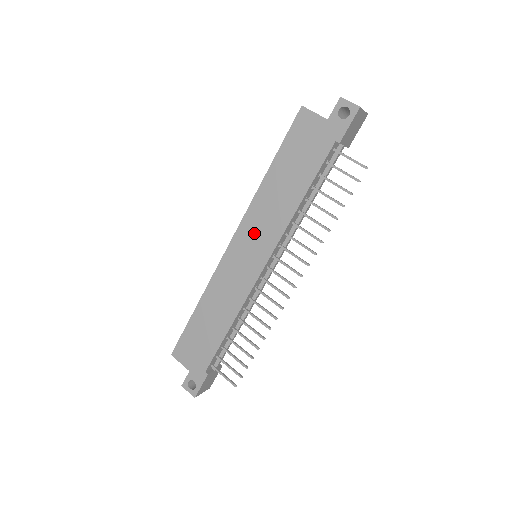
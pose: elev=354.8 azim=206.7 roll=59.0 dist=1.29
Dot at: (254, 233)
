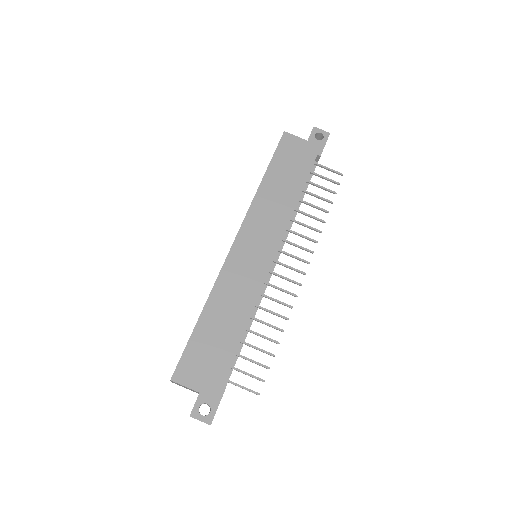
Dot at: (259, 229)
